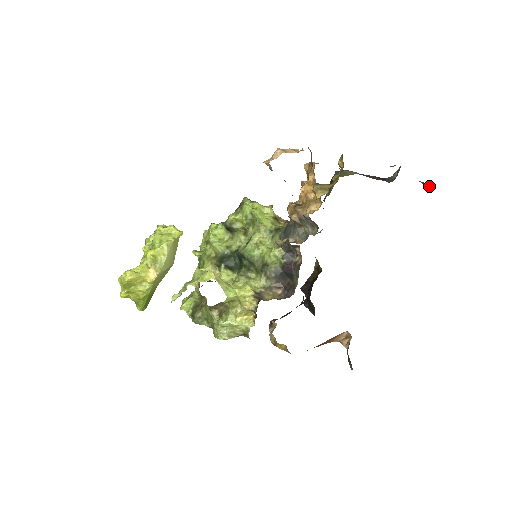
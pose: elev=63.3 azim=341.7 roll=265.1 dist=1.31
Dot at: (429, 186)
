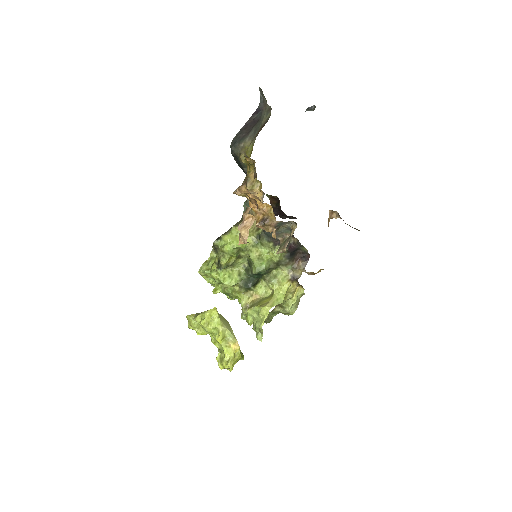
Dot at: (314, 107)
